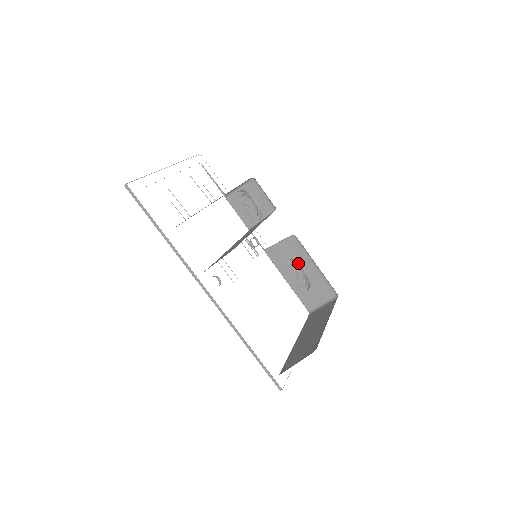
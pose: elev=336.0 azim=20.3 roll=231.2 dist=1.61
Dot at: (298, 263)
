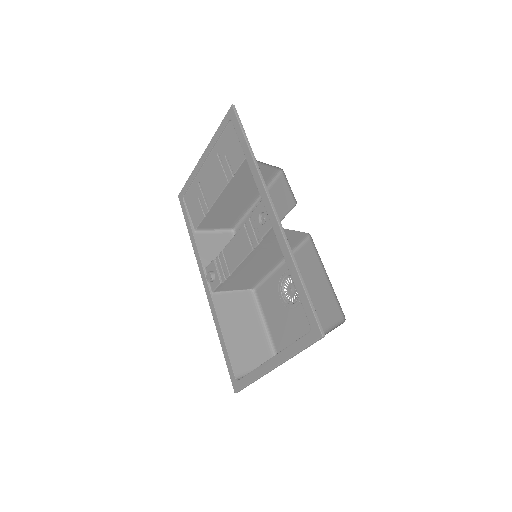
Dot at: (279, 291)
